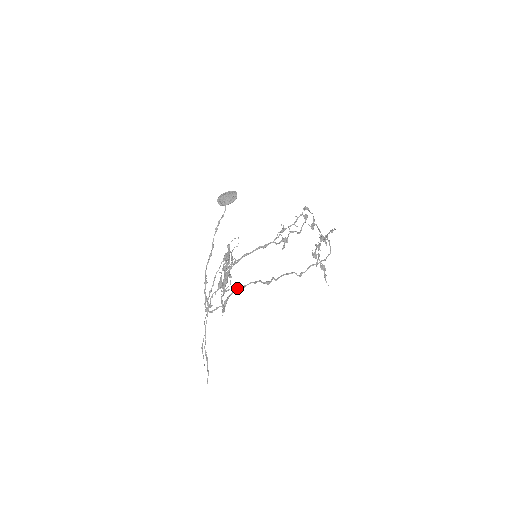
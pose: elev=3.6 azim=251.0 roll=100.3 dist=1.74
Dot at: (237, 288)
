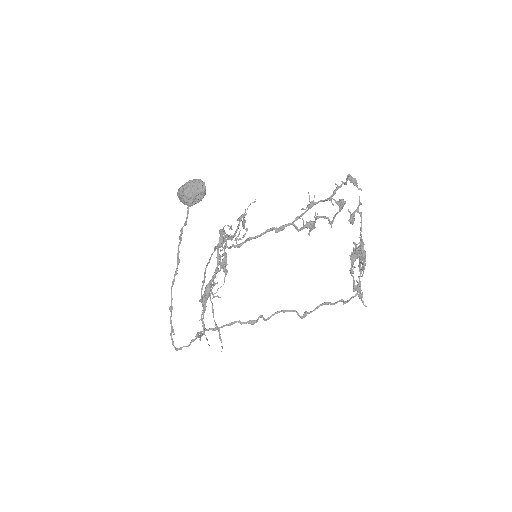
Dot at: (206, 329)
